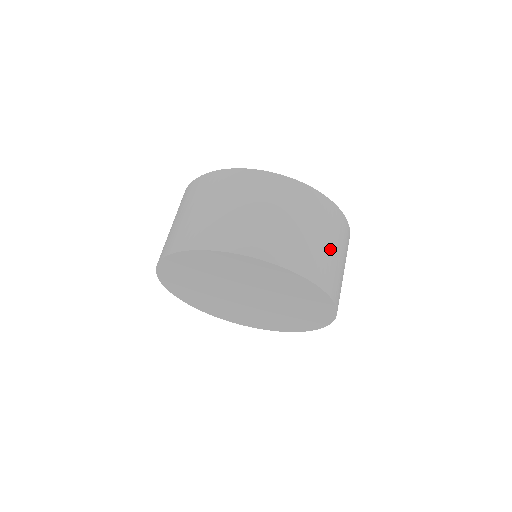
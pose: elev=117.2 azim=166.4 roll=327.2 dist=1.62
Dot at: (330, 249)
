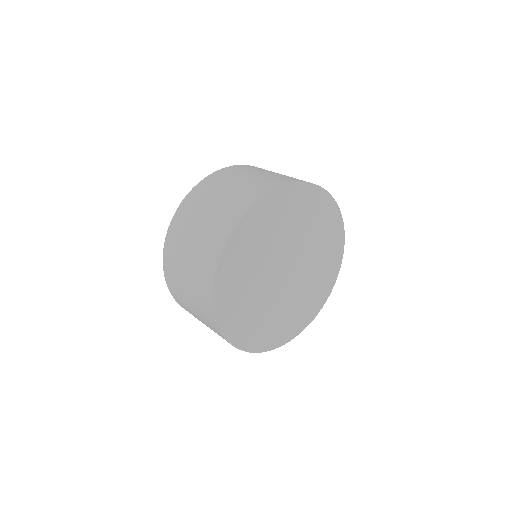
Dot at: occluded
